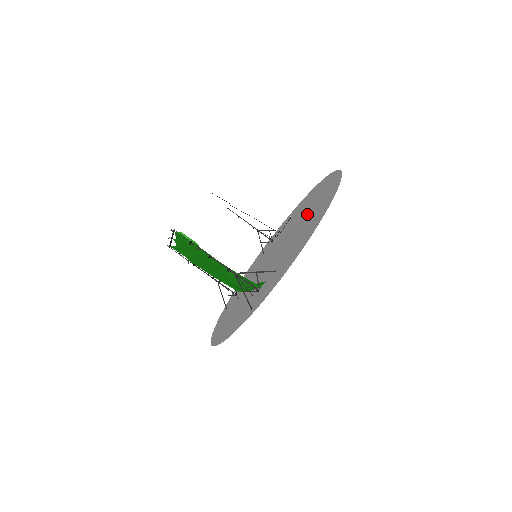
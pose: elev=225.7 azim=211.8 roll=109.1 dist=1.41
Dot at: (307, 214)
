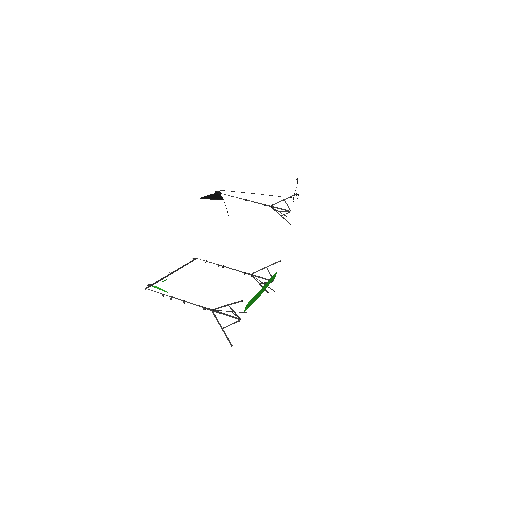
Dot at: occluded
